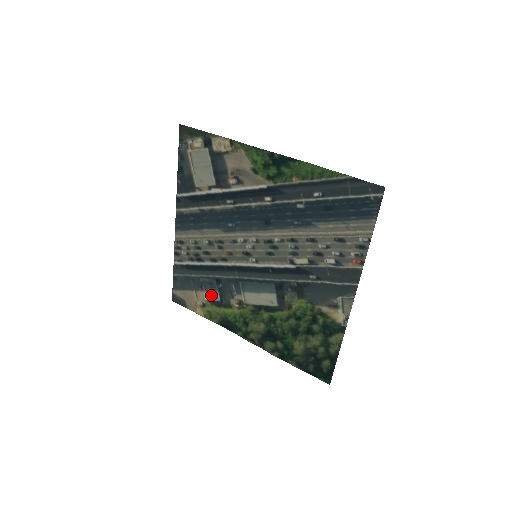
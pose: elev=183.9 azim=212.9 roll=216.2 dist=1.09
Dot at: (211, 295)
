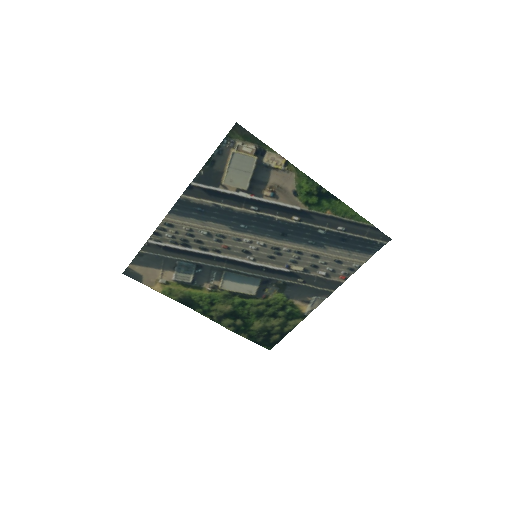
Dot at: (182, 276)
